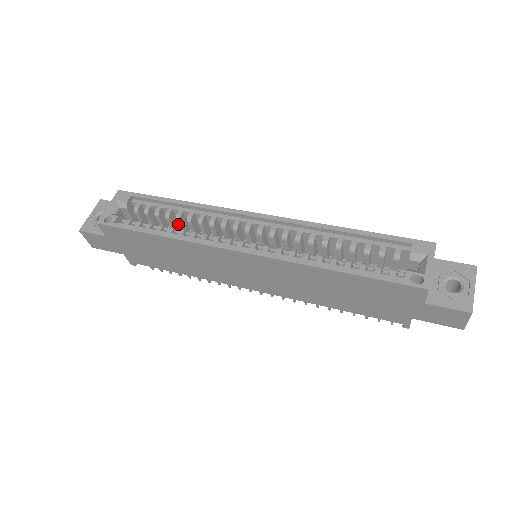
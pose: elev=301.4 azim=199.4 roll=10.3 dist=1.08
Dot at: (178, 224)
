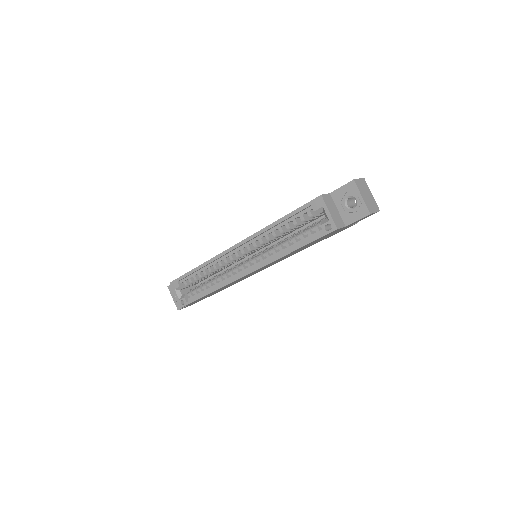
Dot at: occluded
